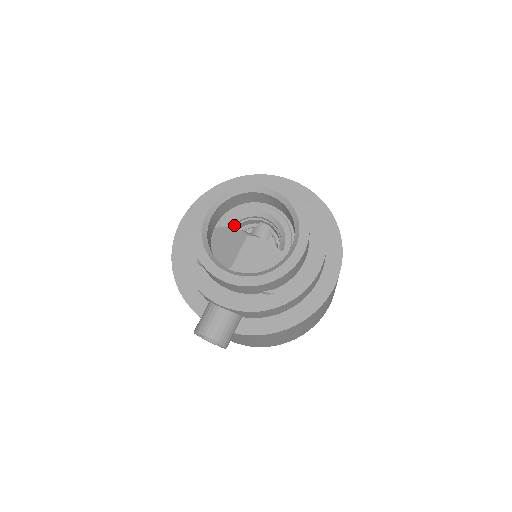
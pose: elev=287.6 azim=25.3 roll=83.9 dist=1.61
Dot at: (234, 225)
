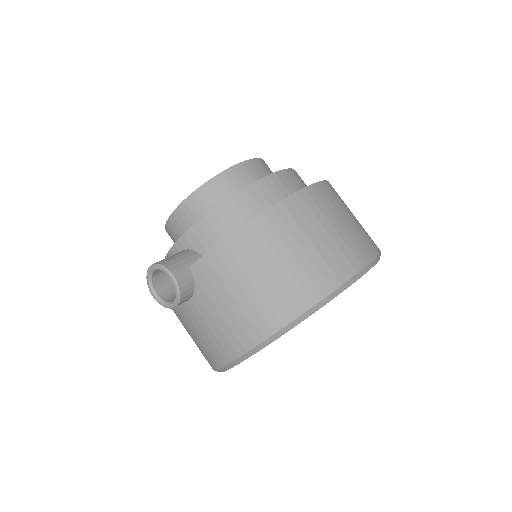
Dot at: occluded
